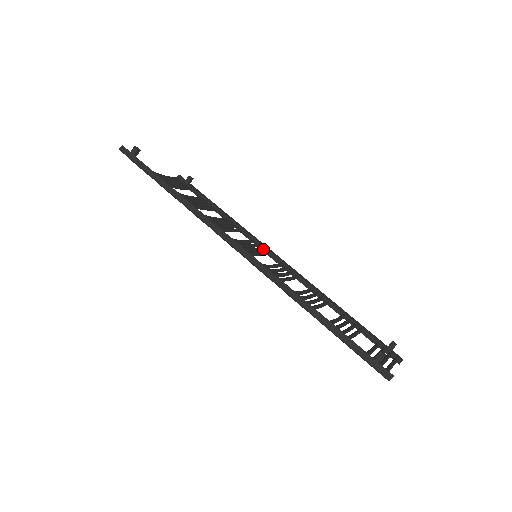
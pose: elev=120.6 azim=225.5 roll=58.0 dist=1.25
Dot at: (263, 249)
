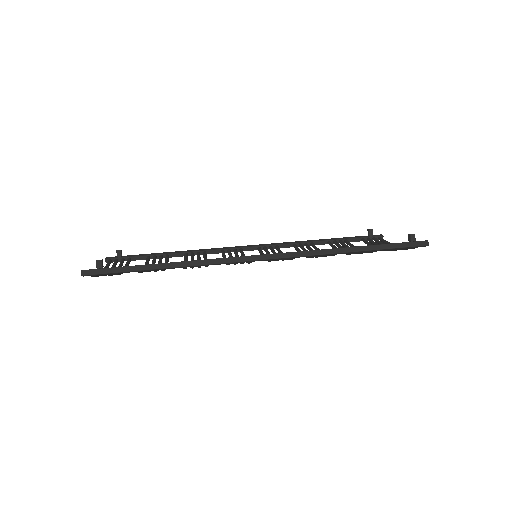
Dot at: (236, 250)
